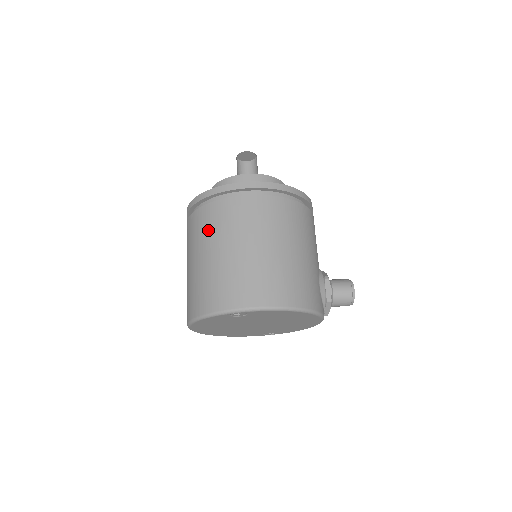
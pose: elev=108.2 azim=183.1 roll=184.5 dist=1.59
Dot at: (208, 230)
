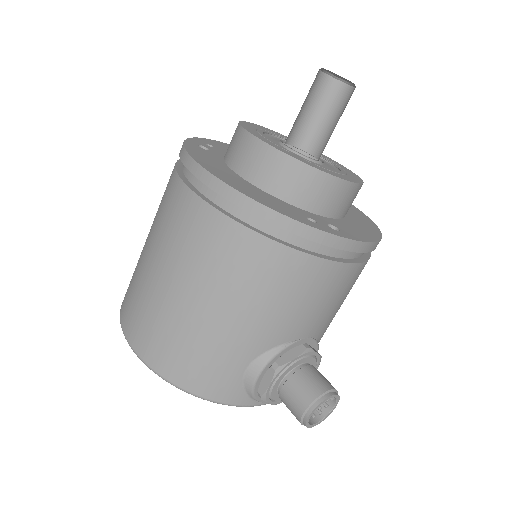
Dot at: occluded
